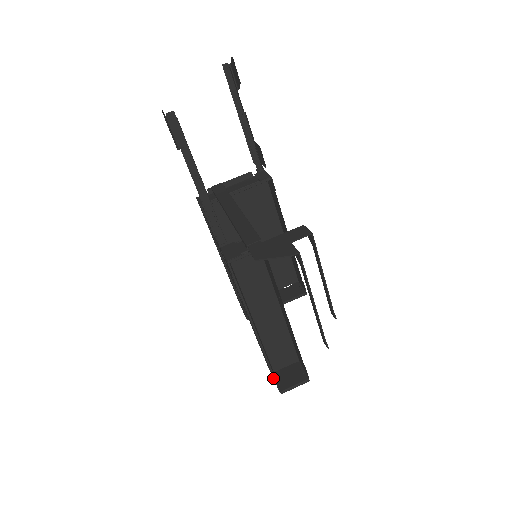
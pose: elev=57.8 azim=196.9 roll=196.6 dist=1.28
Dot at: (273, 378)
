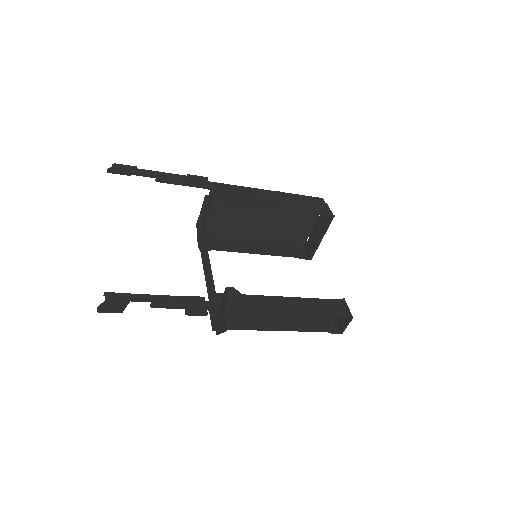
Dot at: (332, 324)
